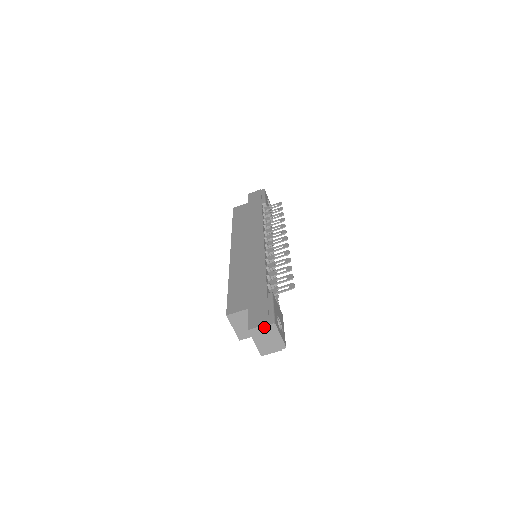
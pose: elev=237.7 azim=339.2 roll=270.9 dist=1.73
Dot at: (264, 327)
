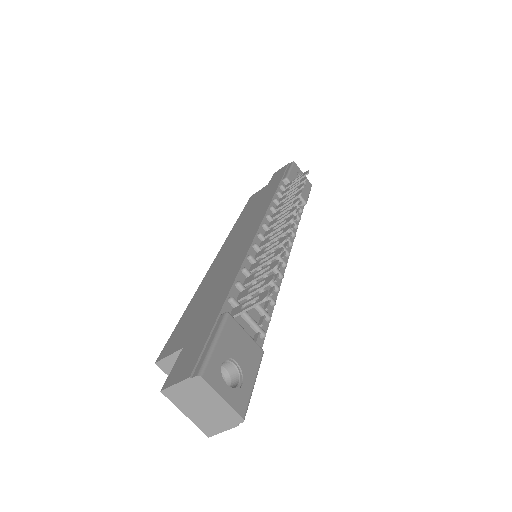
Dot at: (185, 384)
